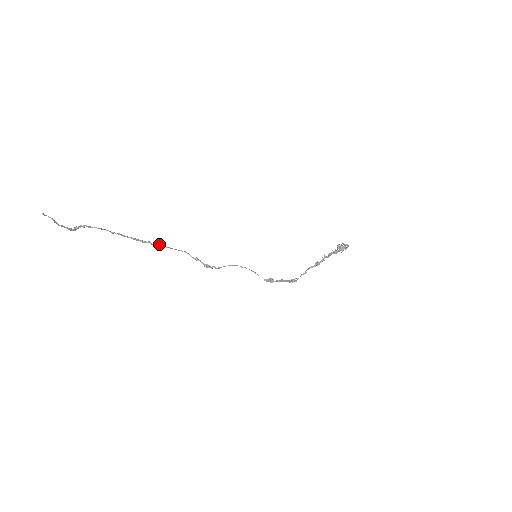
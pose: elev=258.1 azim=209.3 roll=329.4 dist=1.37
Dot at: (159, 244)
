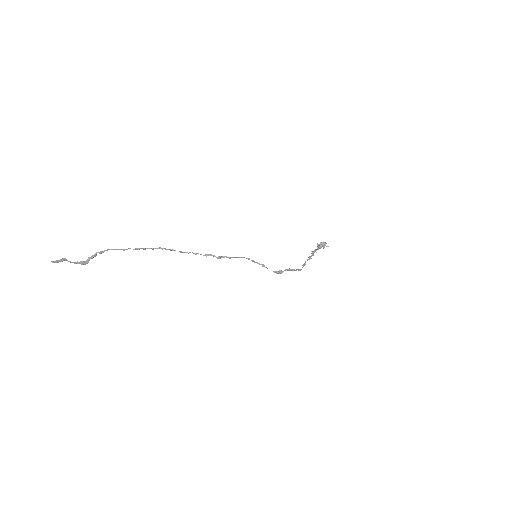
Dot at: (169, 249)
